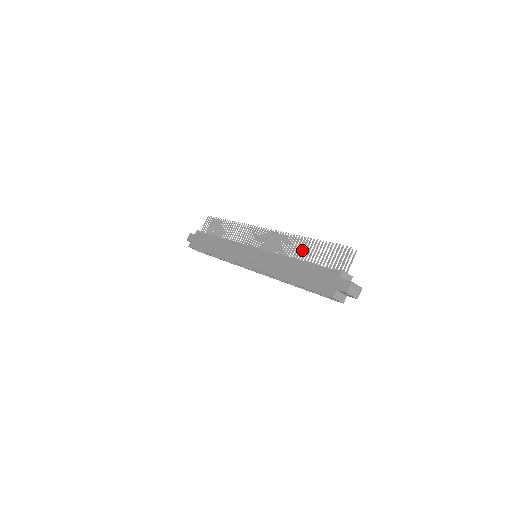
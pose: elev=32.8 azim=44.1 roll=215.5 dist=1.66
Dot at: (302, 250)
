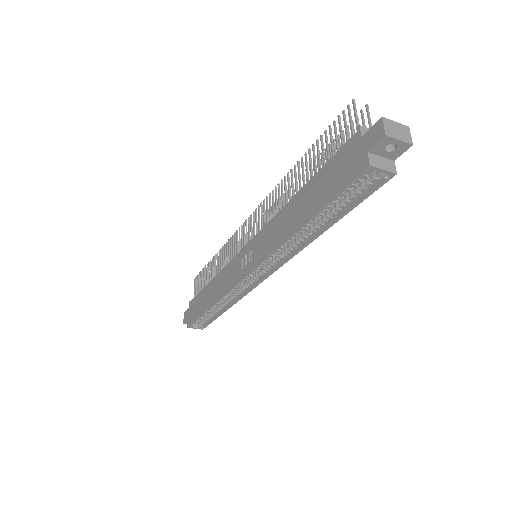
Dot at: occluded
